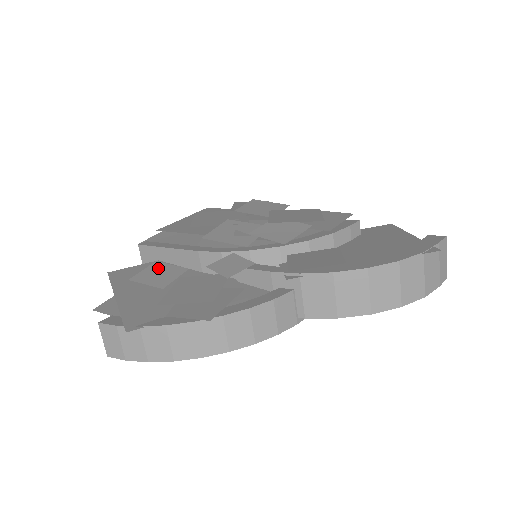
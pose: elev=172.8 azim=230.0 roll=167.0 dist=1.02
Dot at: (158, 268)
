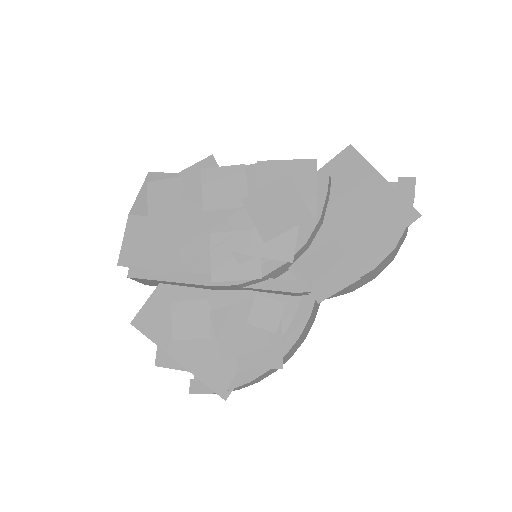
Dot at: (182, 311)
